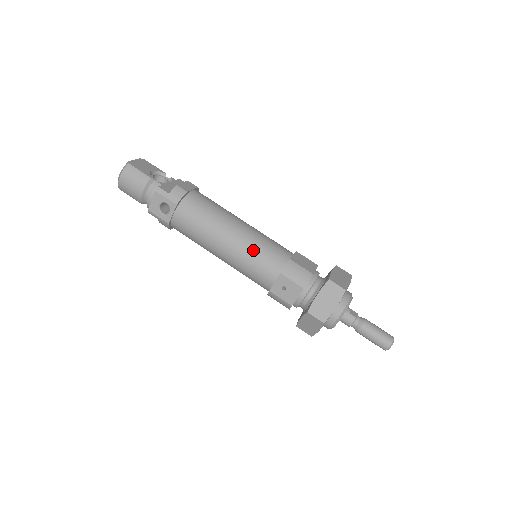
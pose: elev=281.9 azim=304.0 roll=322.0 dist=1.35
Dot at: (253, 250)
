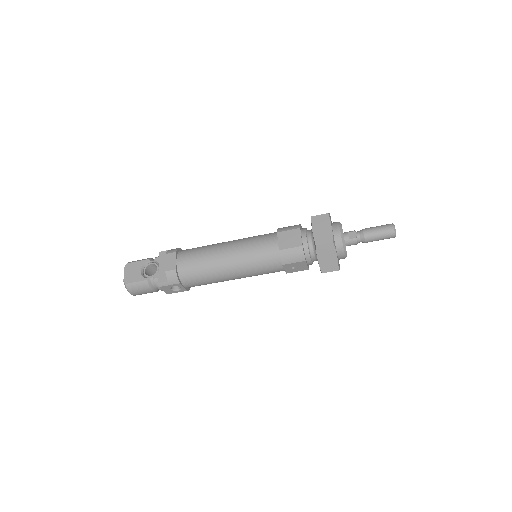
Dot at: (251, 265)
